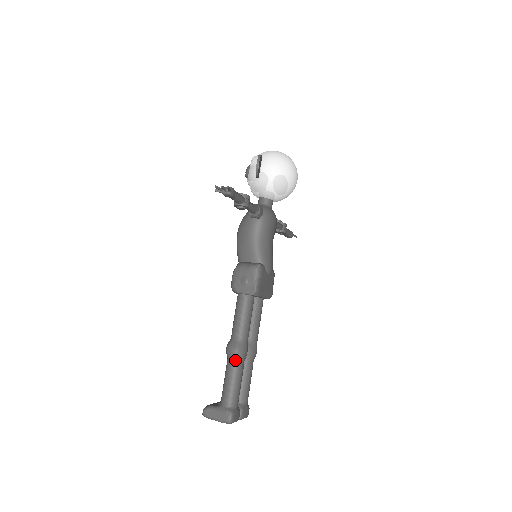
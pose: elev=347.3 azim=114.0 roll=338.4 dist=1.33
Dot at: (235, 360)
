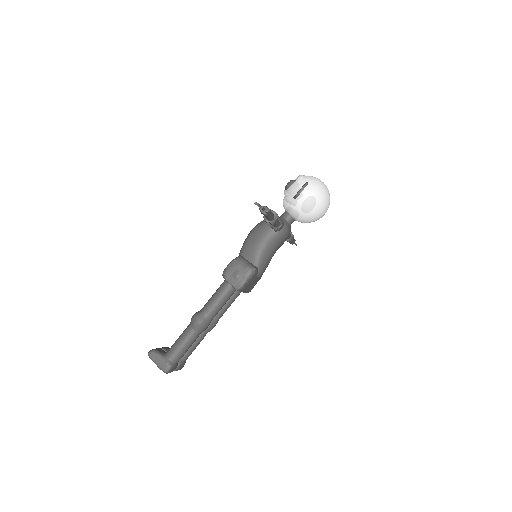
Dot at: (195, 330)
